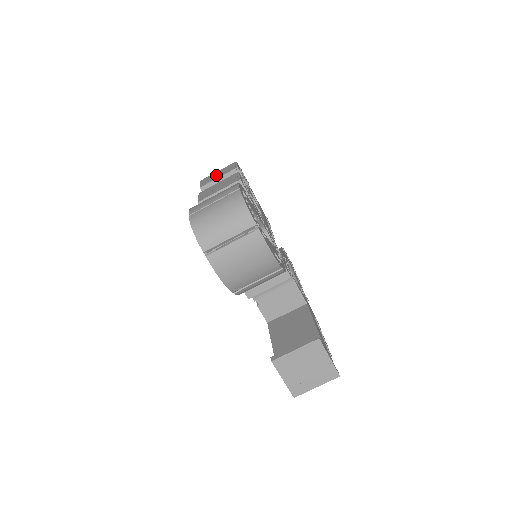
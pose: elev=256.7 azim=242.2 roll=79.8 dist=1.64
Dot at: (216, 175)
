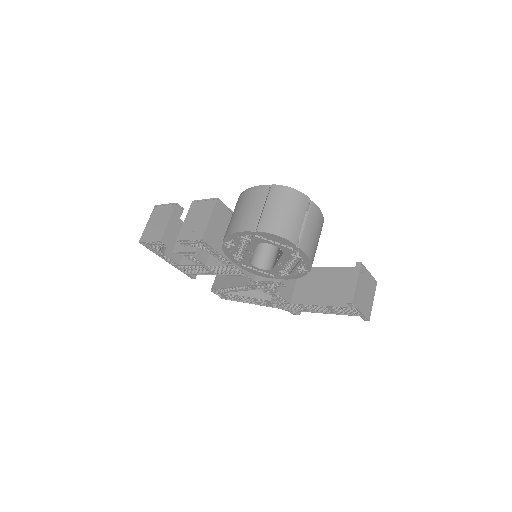
Dot at: (157, 224)
